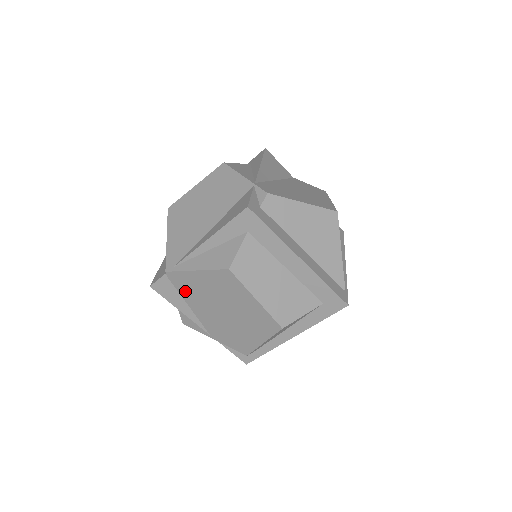
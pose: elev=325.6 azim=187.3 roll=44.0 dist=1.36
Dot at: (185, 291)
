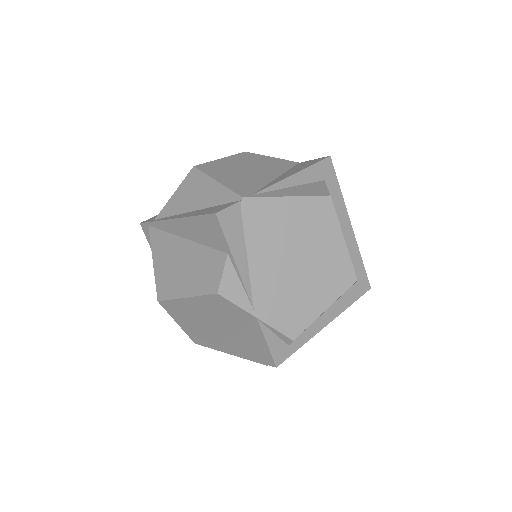
Dot at: (255, 230)
